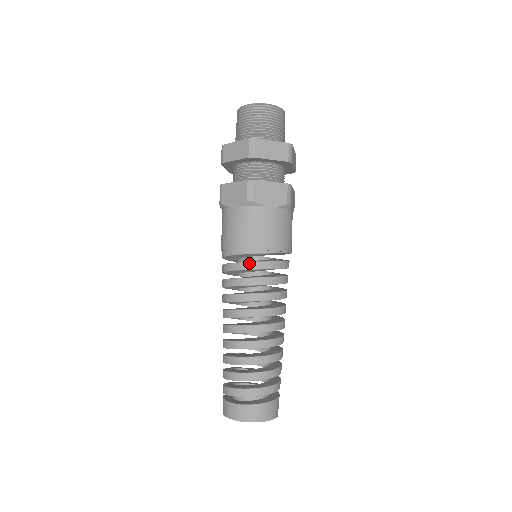
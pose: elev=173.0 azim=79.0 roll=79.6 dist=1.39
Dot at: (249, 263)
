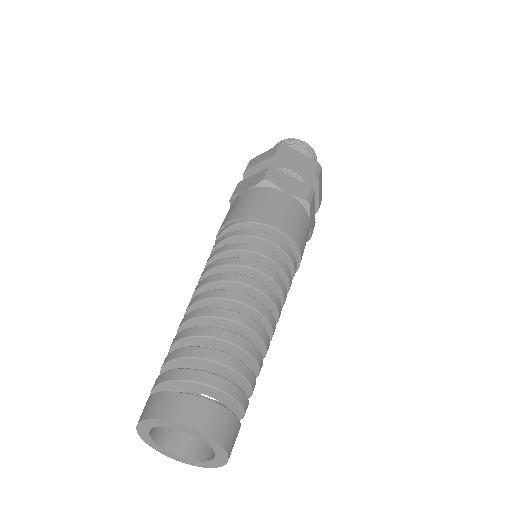
Dot at: (248, 230)
